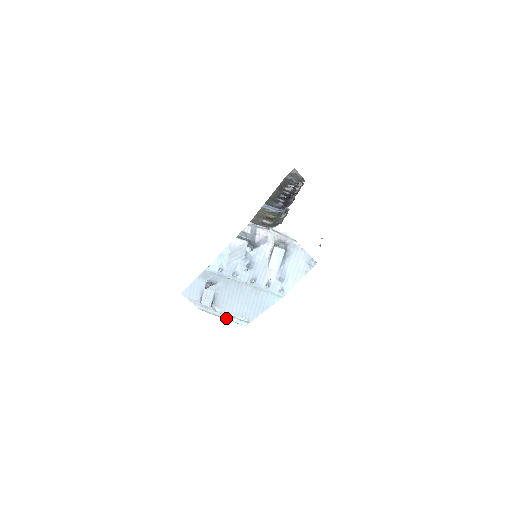
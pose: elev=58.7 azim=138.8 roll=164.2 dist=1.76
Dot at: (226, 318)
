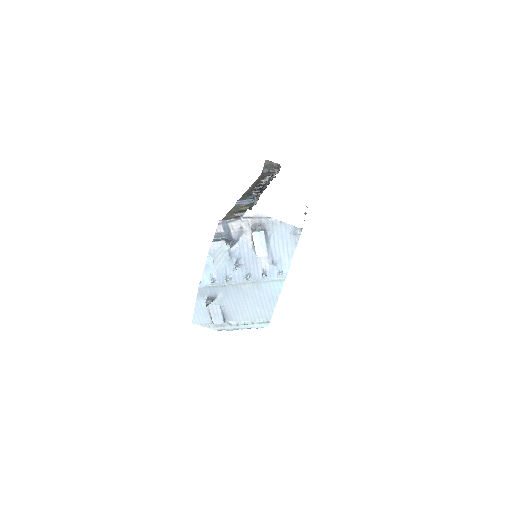
Dot at: (245, 328)
